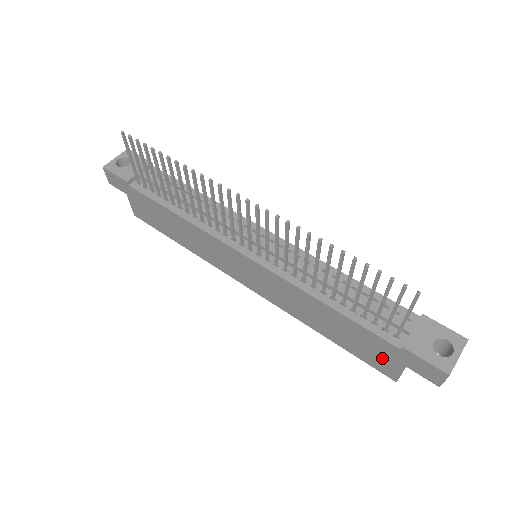
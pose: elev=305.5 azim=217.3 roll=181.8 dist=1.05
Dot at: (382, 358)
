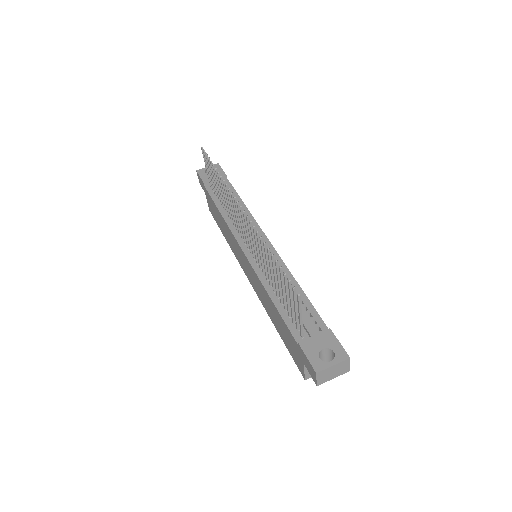
Dot at: (296, 354)
